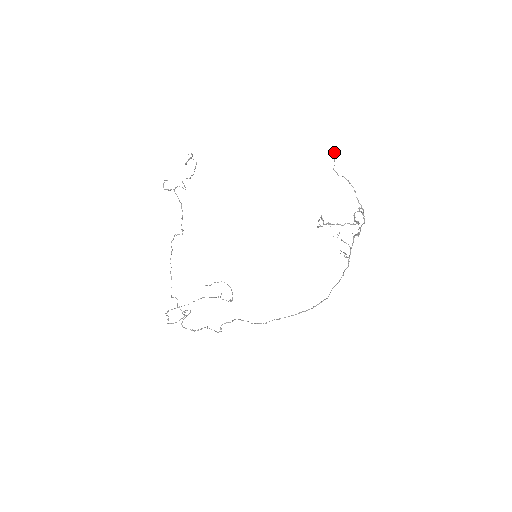
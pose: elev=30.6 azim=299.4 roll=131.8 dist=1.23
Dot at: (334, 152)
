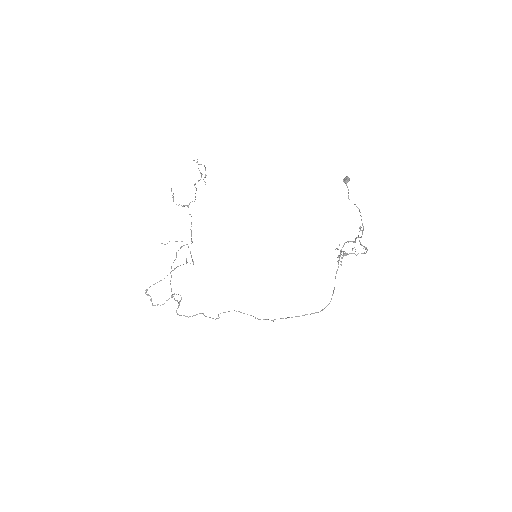
Dot at: (349, 180)
